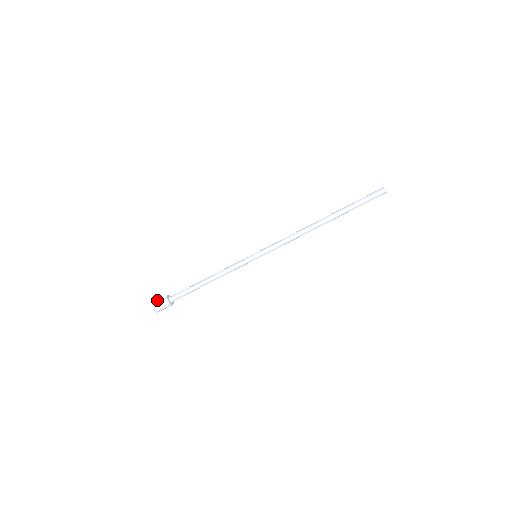
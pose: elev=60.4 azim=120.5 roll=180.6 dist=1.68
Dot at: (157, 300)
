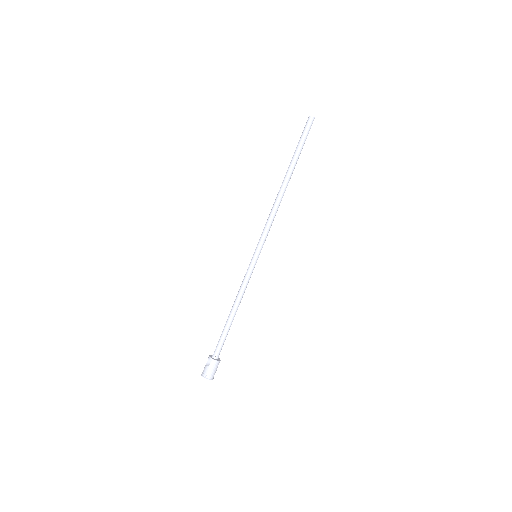
Dot at: occluded
